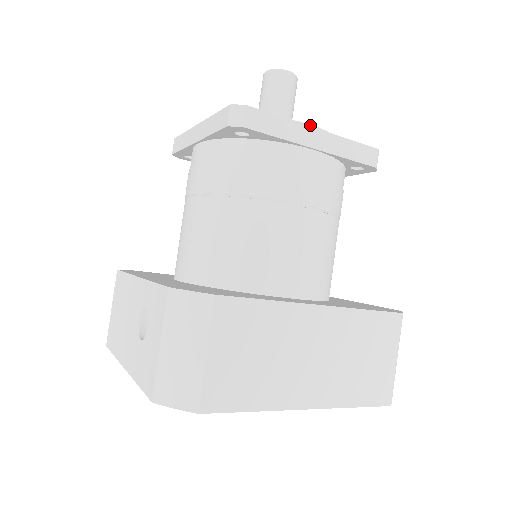
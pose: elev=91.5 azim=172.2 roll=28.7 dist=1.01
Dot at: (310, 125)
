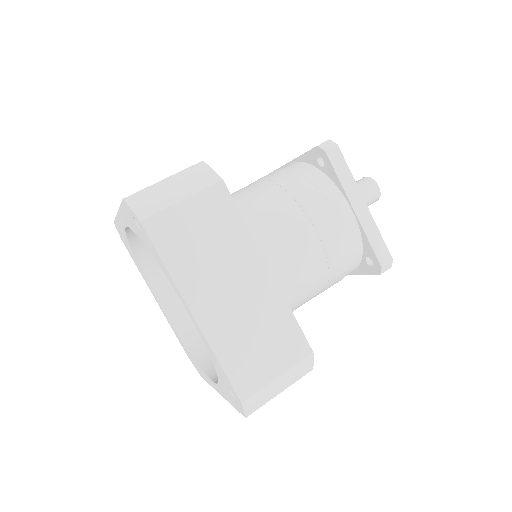
Dot at: occluded
